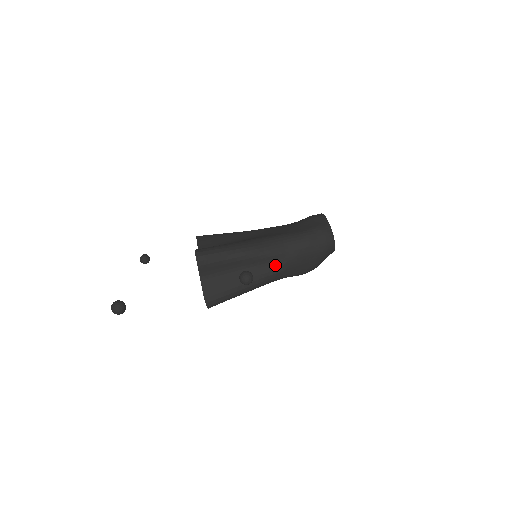
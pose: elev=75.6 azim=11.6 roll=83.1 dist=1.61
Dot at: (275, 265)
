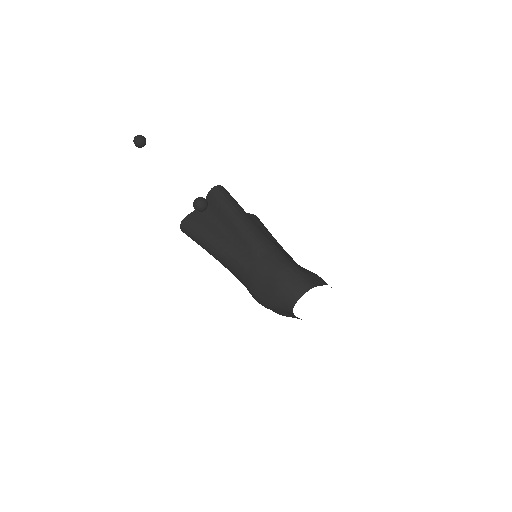
Dot at: (243, 254)
